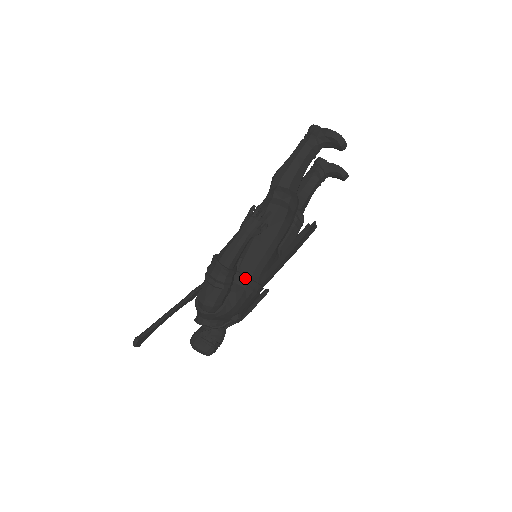
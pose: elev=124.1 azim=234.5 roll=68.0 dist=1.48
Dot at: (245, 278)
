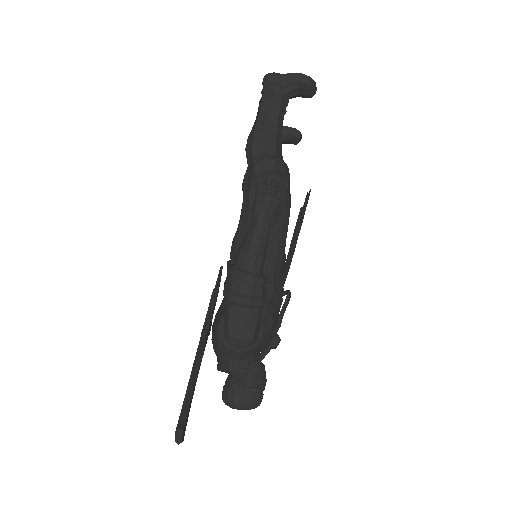
Dot at: (268, 284)
